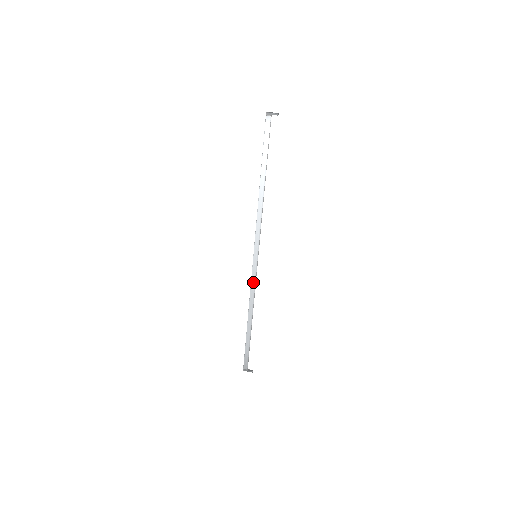
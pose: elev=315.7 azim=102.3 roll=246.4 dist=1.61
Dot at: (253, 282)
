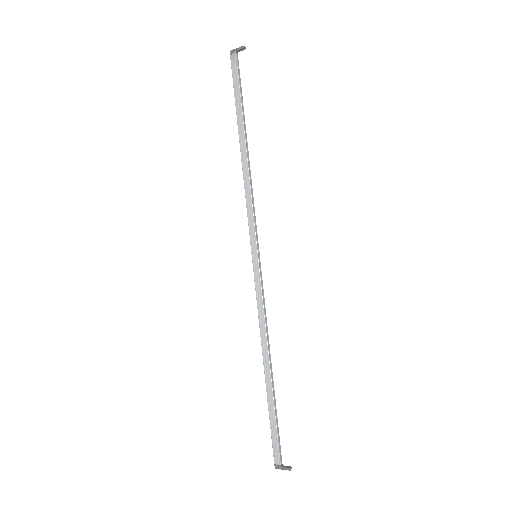
Dot at: (259, 299)
